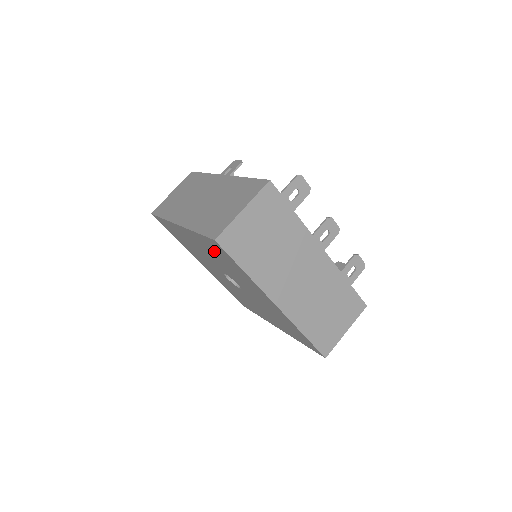
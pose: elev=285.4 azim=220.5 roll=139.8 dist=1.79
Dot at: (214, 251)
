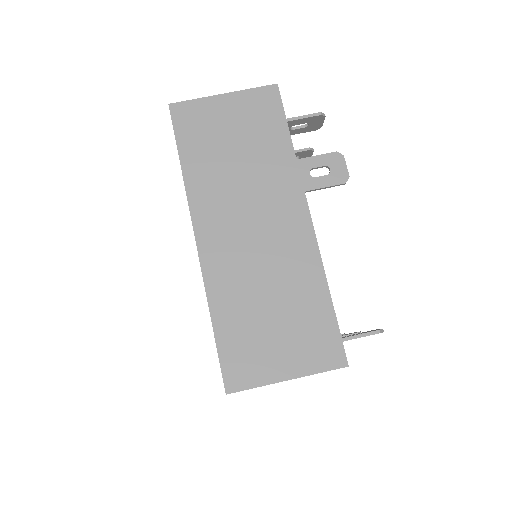
Dot at: occluded
